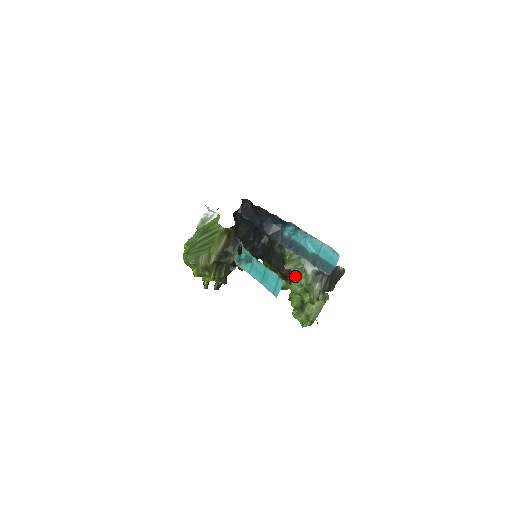
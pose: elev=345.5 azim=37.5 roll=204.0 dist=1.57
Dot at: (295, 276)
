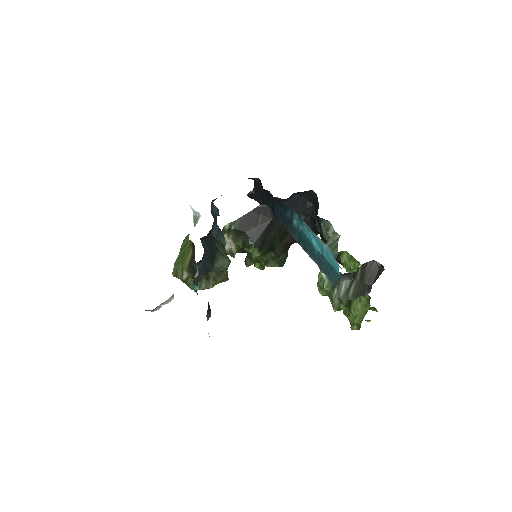
Dot at: occluded
